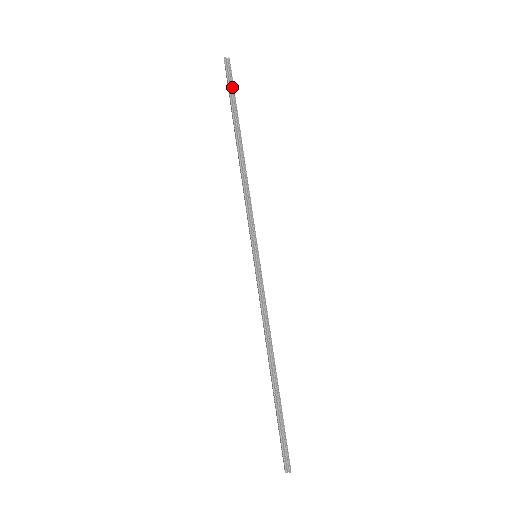
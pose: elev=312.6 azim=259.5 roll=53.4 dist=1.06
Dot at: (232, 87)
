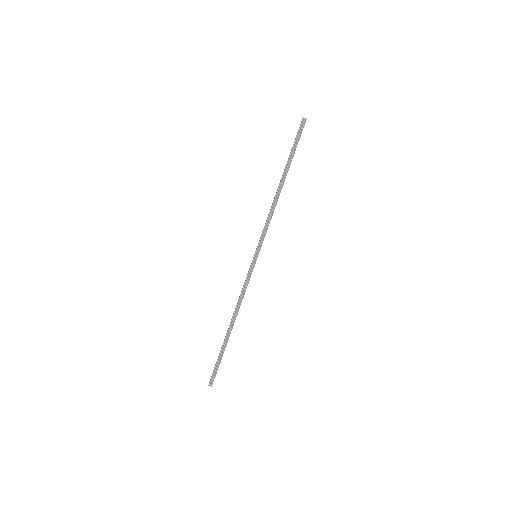
Dot at: (298, 140)
